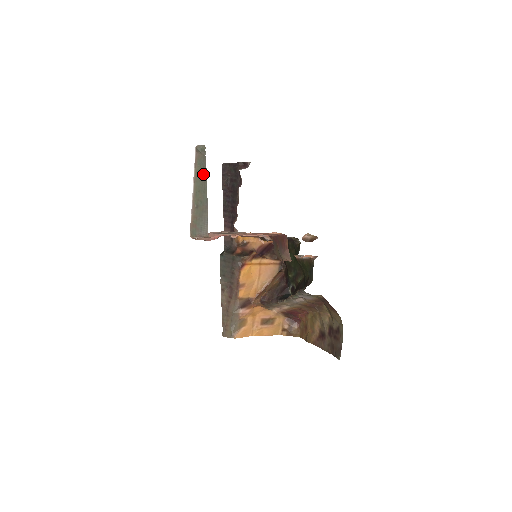
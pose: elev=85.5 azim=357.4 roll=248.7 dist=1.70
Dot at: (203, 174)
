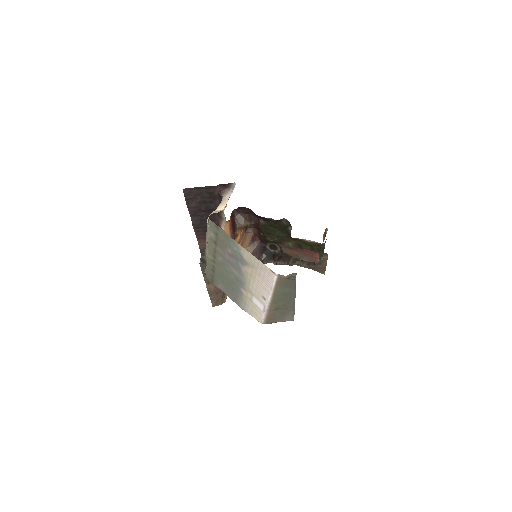
Dot at: (290, 291)
